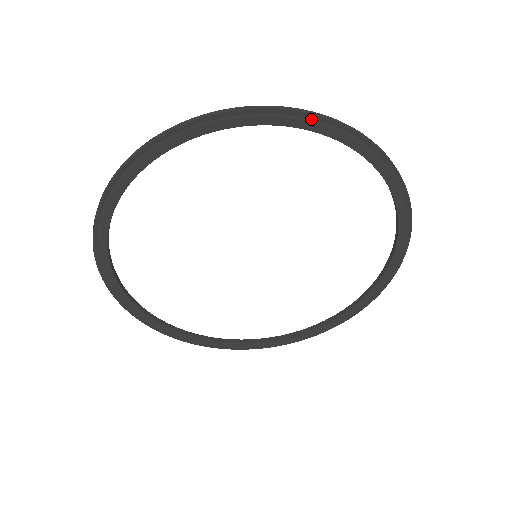
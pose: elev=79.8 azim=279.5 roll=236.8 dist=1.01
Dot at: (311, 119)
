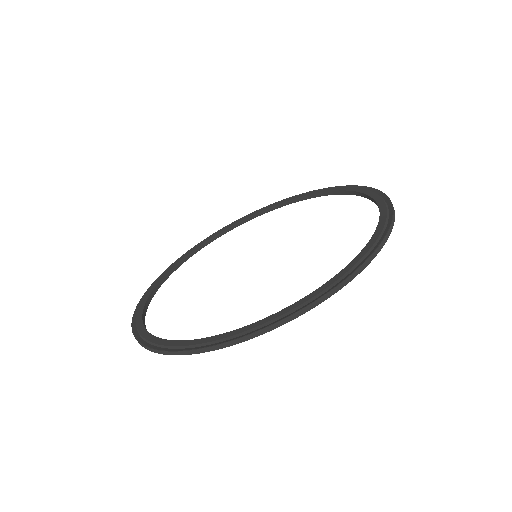
Dot at: (276, 323)
